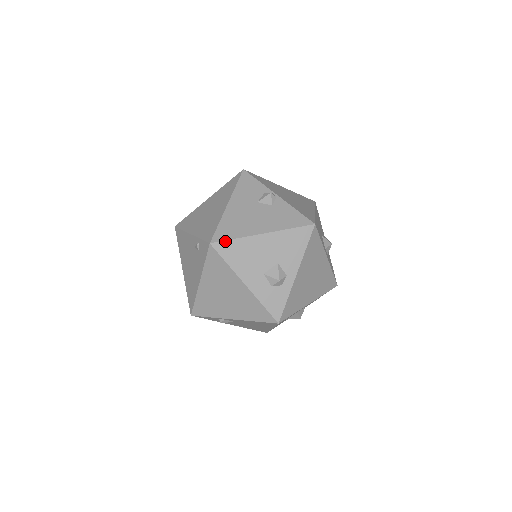
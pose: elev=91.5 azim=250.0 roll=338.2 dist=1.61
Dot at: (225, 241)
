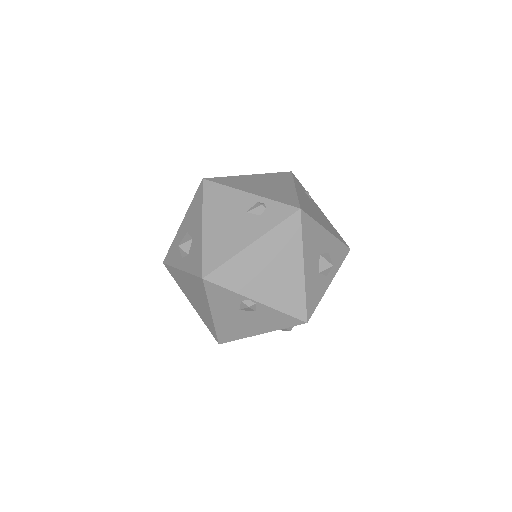
Dot at: occluded
